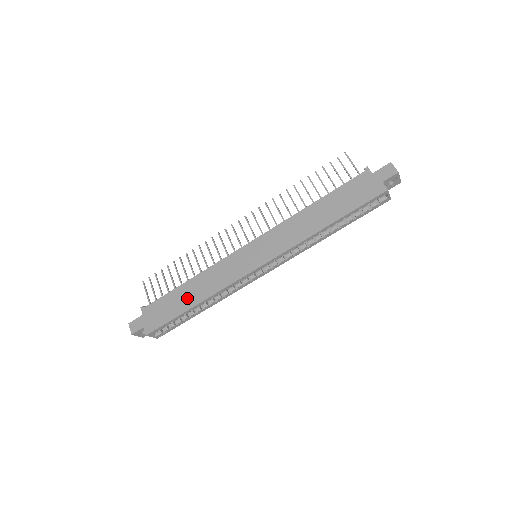
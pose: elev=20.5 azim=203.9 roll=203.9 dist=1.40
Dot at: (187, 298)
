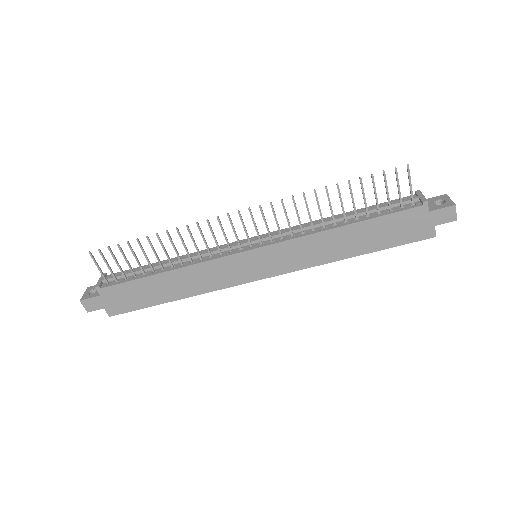
Dot at: (164, 291)
